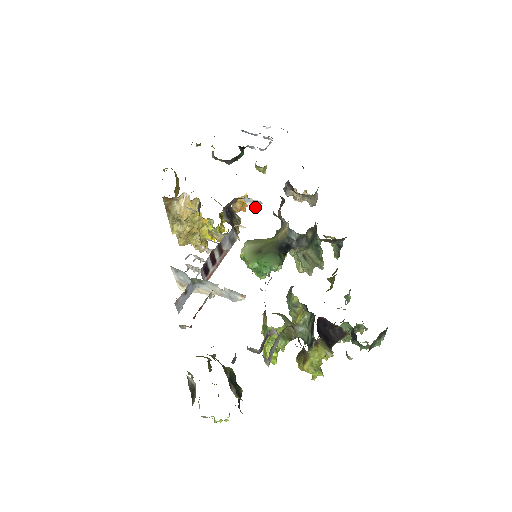
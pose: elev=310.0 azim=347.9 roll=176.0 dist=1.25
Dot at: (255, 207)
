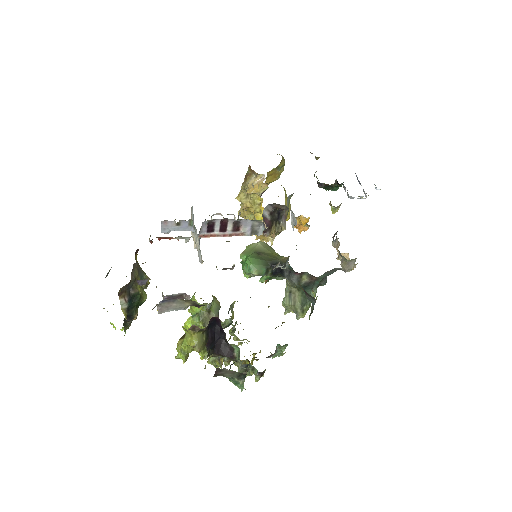
Dot at: (293, 225)
